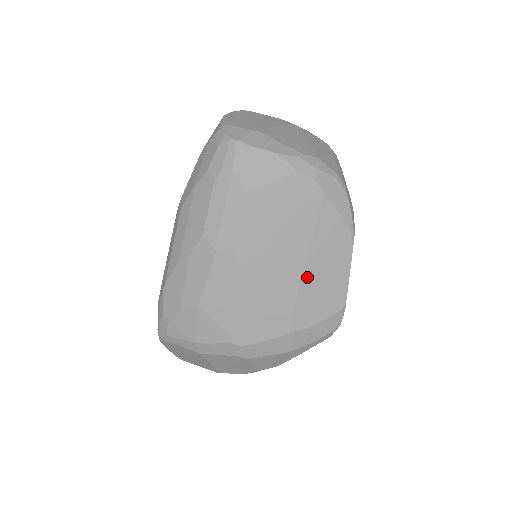
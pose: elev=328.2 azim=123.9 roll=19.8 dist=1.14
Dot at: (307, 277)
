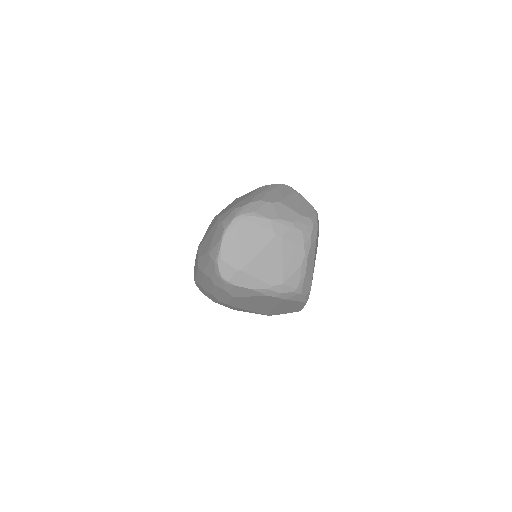
Dot at: (275, 310)
